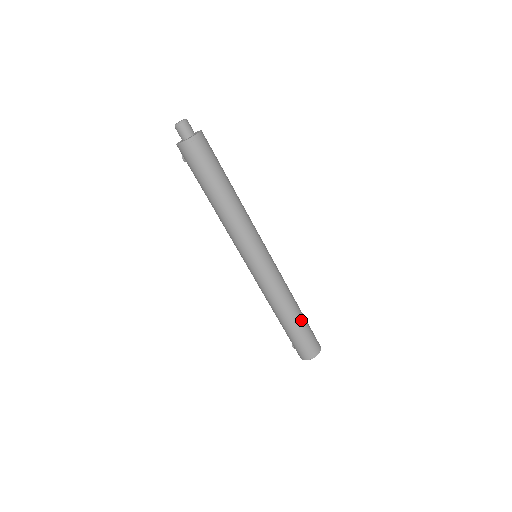
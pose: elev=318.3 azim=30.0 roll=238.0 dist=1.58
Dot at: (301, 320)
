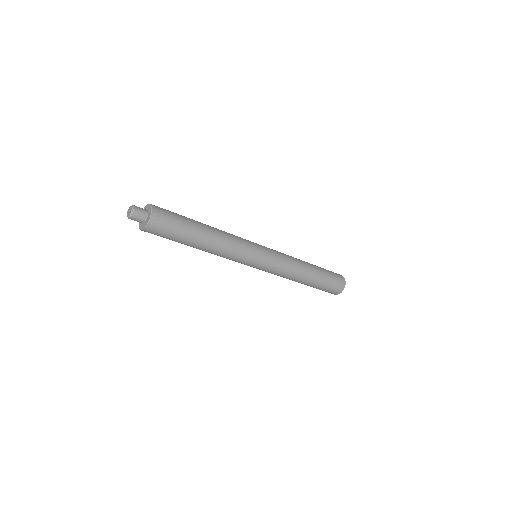
Dot at: (318, 275)
